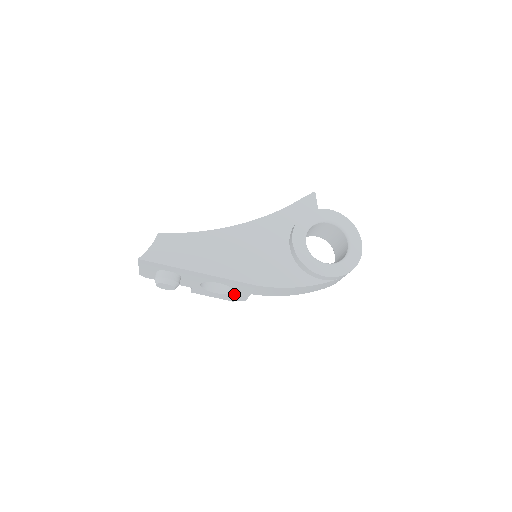
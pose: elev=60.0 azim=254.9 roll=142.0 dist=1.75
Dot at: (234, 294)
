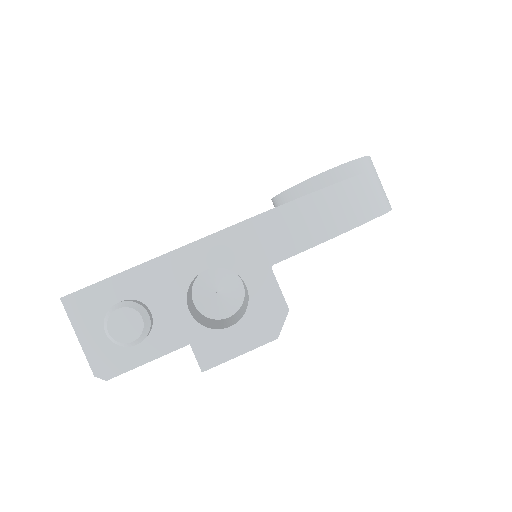
Dot at: (255, 298)
